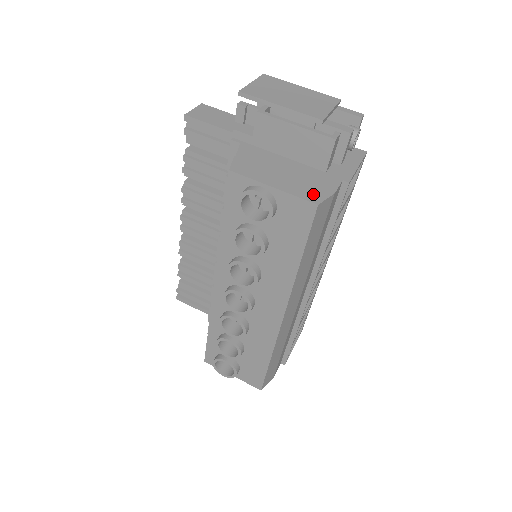
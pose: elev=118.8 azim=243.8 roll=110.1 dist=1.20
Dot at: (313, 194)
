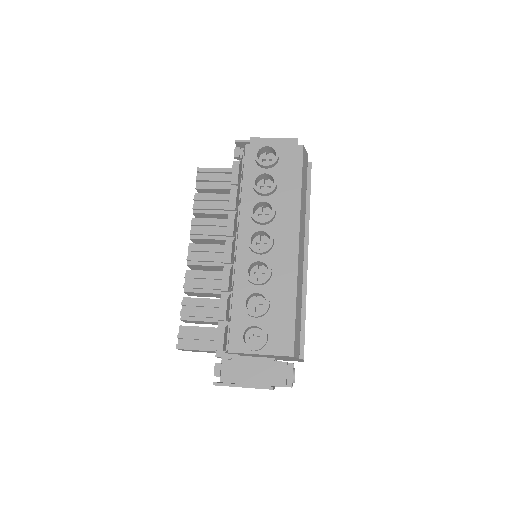
Dot at: occluded
